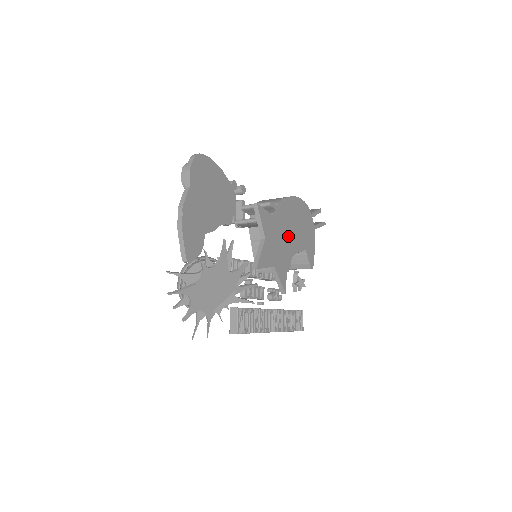
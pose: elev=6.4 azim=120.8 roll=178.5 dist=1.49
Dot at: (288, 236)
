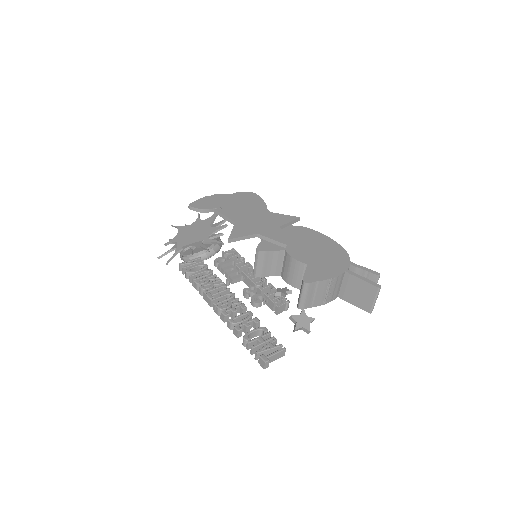
Dot at: (277, 228)
